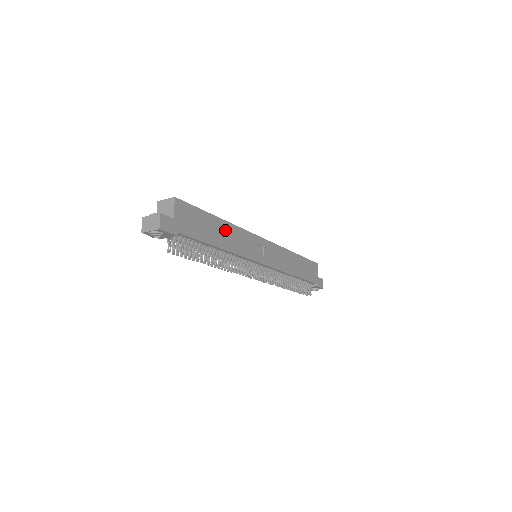
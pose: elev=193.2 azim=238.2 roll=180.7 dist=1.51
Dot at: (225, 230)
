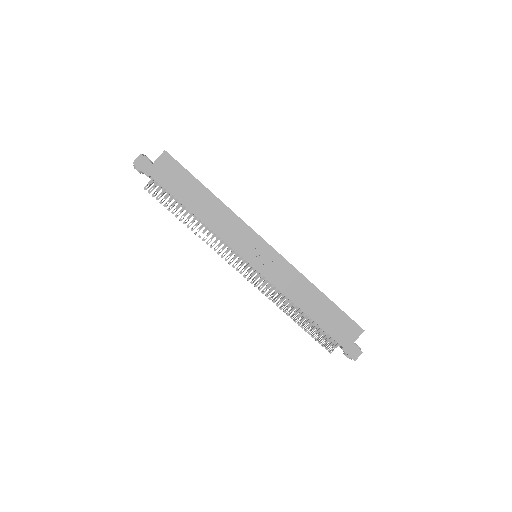
Dot at: (212, 205)
